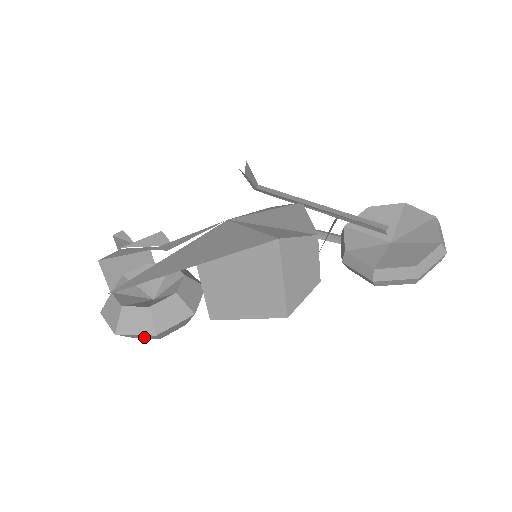
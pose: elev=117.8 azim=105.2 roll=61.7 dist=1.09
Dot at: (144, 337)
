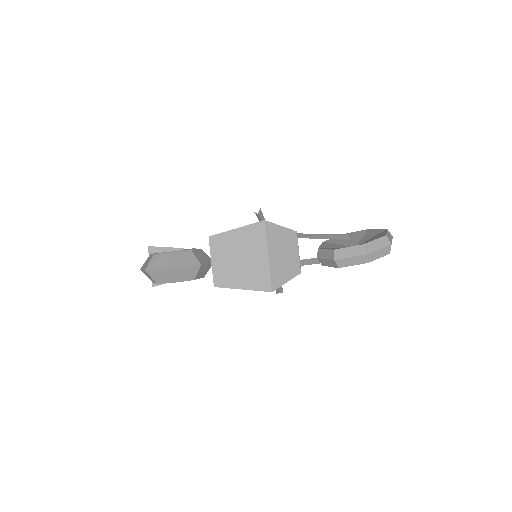
Dot at: (164, 279)
